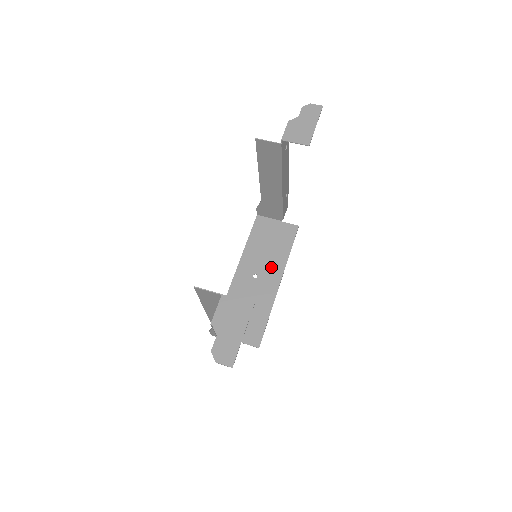
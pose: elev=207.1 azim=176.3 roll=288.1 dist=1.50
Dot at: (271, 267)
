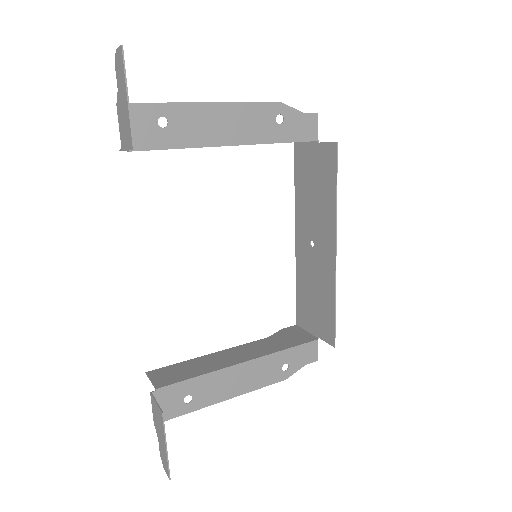
Dot at: (322, 227)
